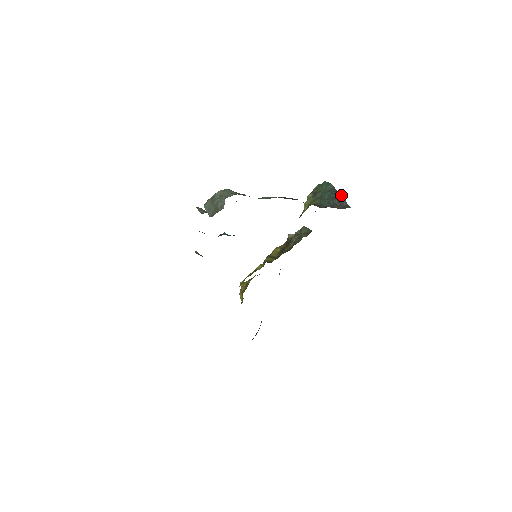
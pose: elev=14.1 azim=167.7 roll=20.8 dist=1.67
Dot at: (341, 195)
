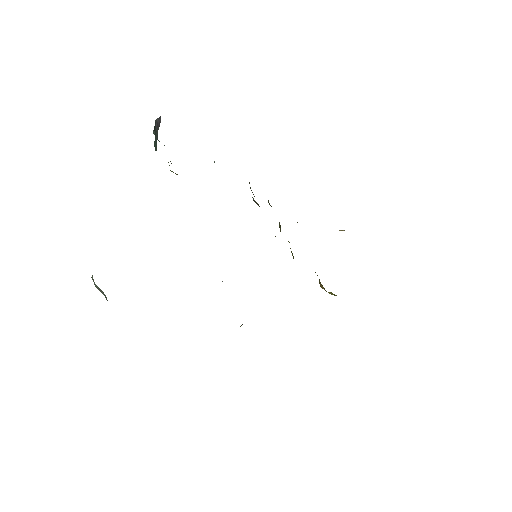
Dot at: (155, 123)
